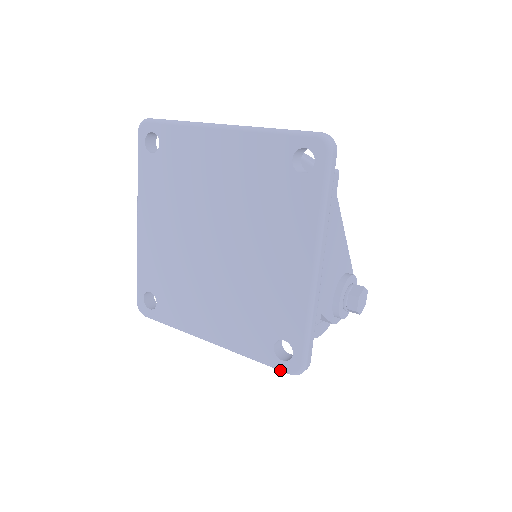
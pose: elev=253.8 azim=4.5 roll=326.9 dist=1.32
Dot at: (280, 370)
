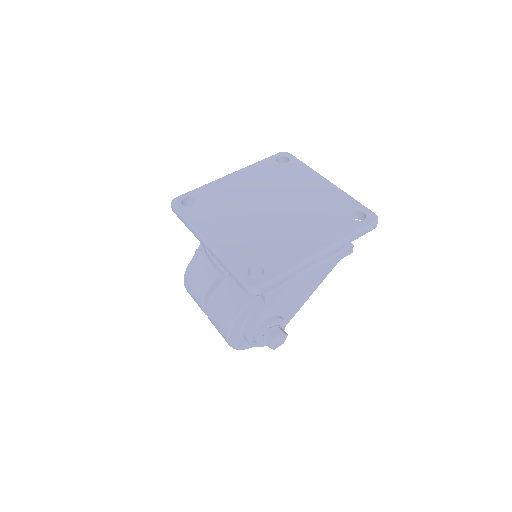
Dot at: (241, 279)
